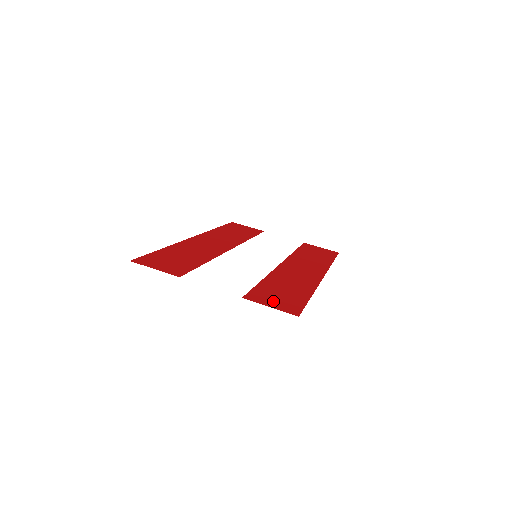
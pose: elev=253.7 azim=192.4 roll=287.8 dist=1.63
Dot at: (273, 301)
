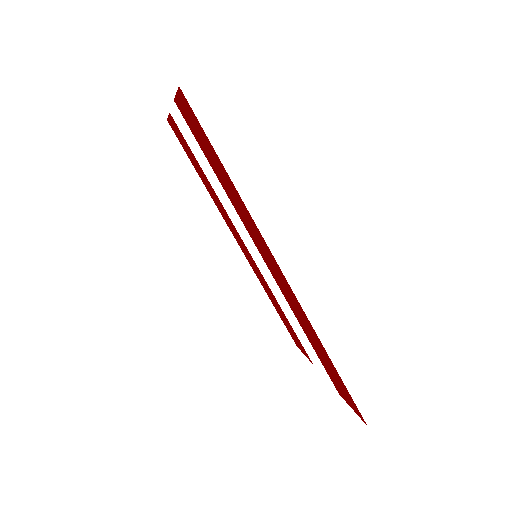
Dot at: (189, 115)
